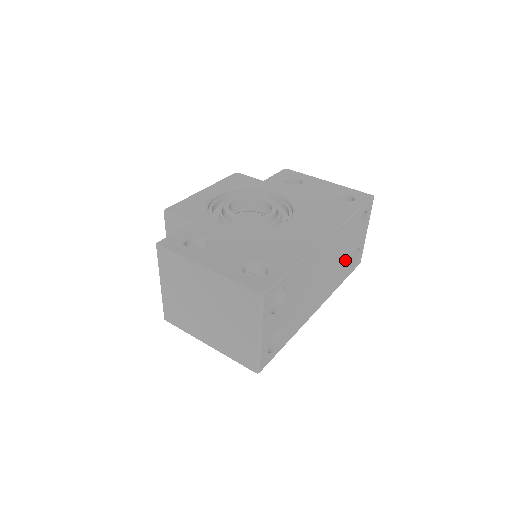
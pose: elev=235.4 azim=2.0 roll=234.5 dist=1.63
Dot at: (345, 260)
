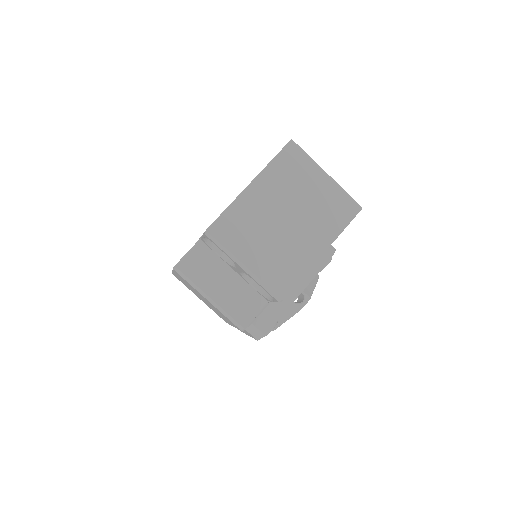
Dot at: occluded
